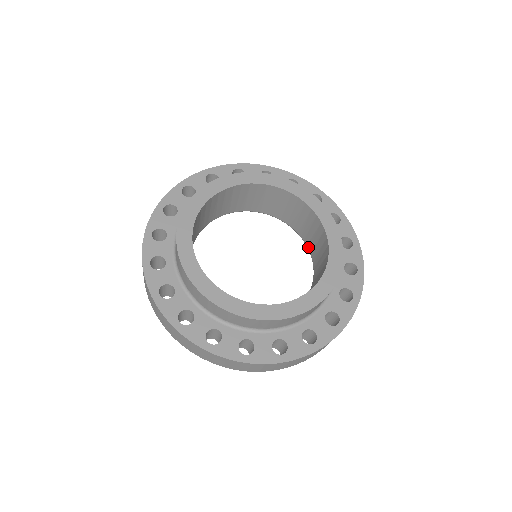
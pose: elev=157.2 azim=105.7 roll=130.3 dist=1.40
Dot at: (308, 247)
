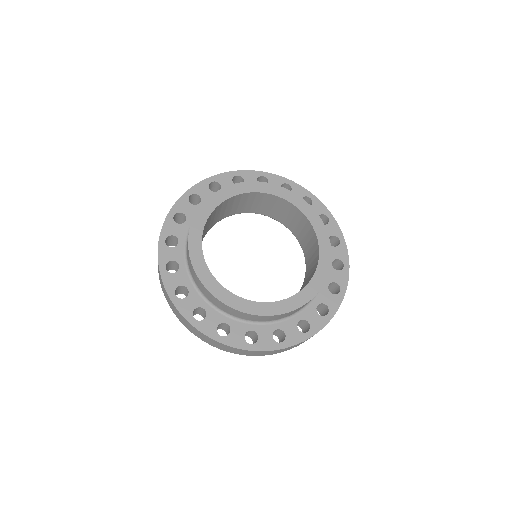
Dot at: (300, 244)
